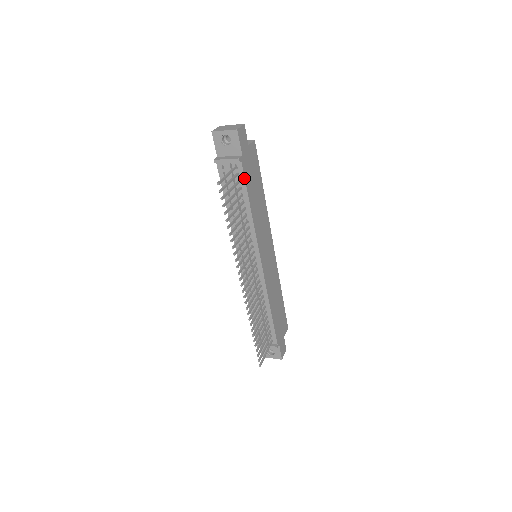
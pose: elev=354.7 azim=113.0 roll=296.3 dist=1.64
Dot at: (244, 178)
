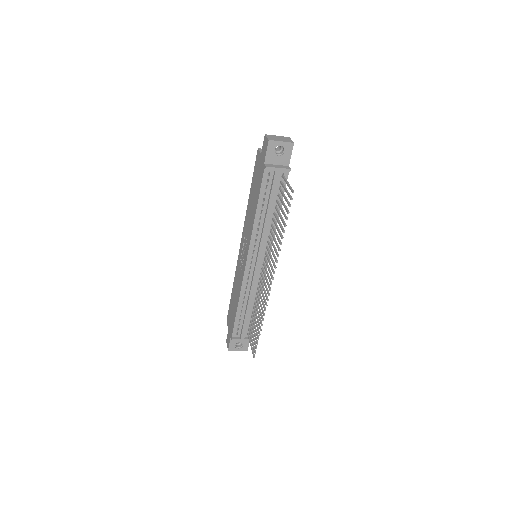
Dot at: (285, 186)
